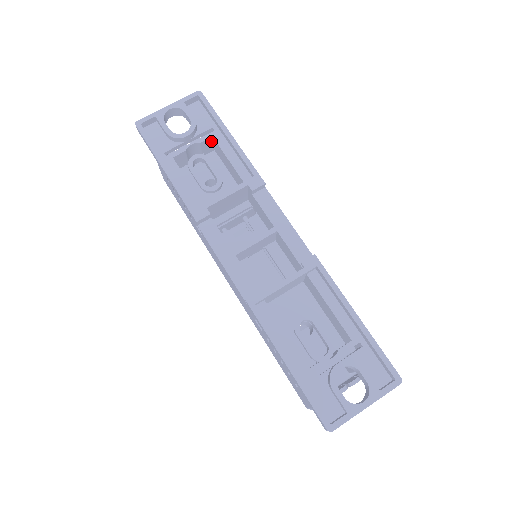
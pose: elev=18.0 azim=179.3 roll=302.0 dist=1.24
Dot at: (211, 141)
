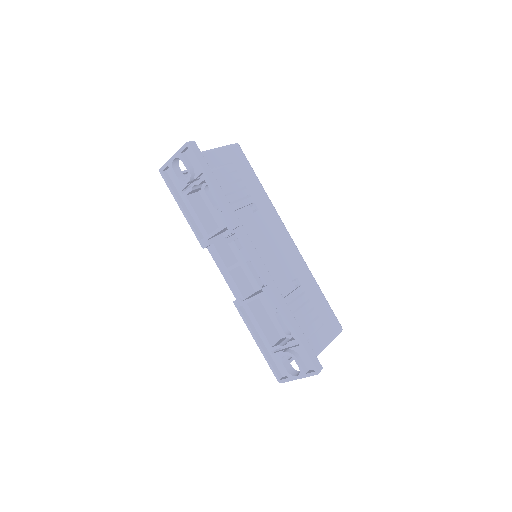
Dot at: occluded
